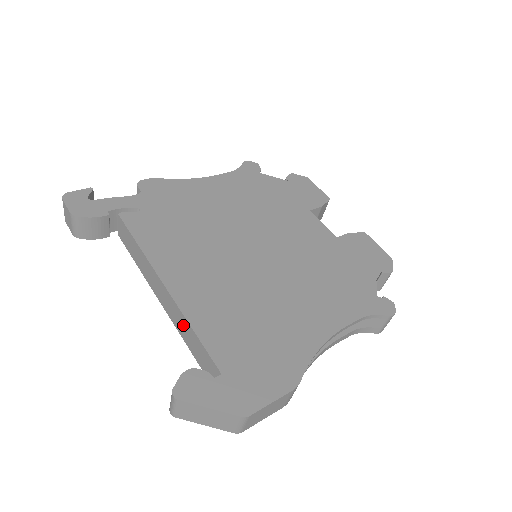
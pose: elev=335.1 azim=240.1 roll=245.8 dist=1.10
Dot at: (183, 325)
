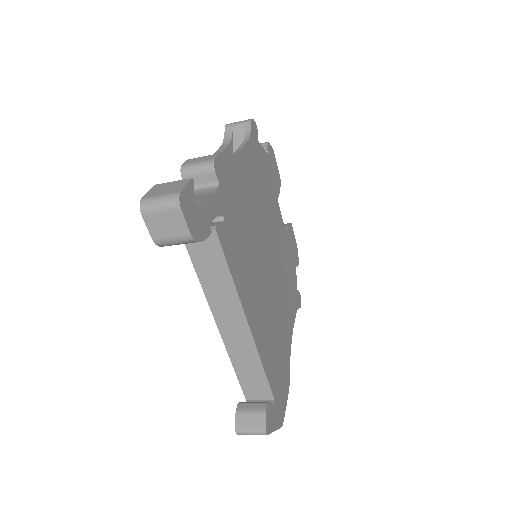
Dot at: (247, 357)
